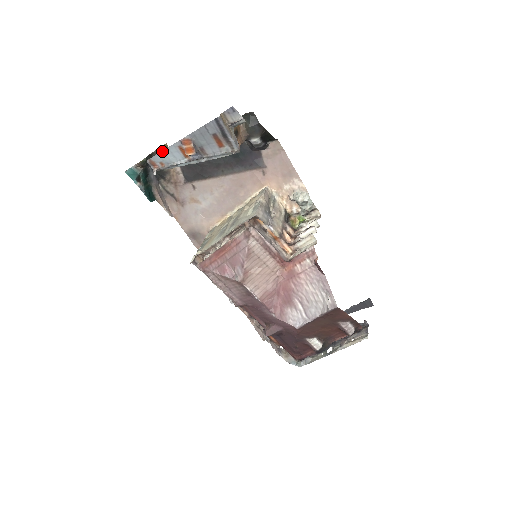
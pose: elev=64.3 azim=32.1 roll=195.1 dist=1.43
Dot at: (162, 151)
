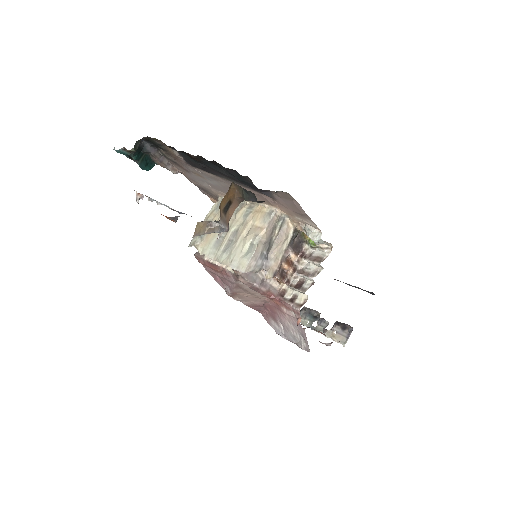
Dot at: occluded
